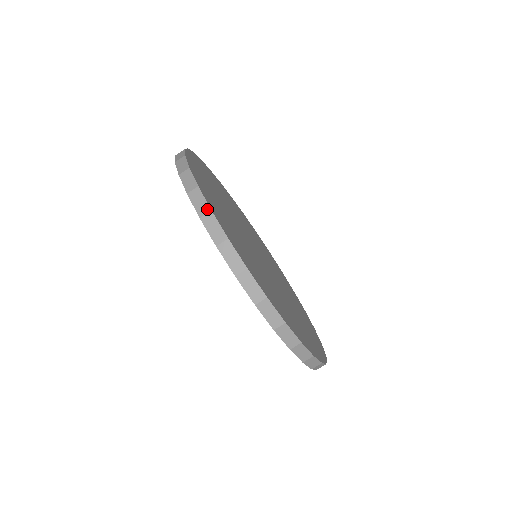
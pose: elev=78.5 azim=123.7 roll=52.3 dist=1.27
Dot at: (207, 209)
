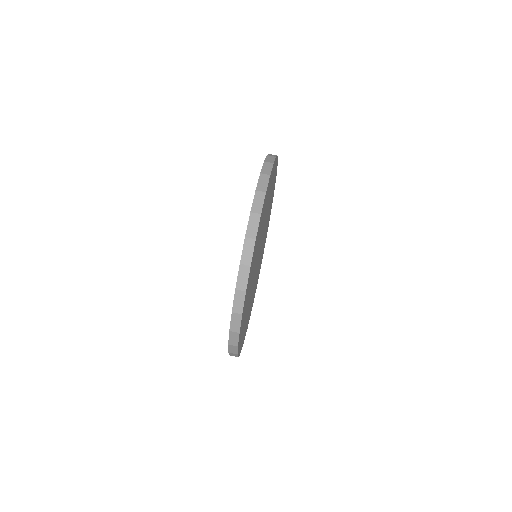
Dot at: (276, 155)
